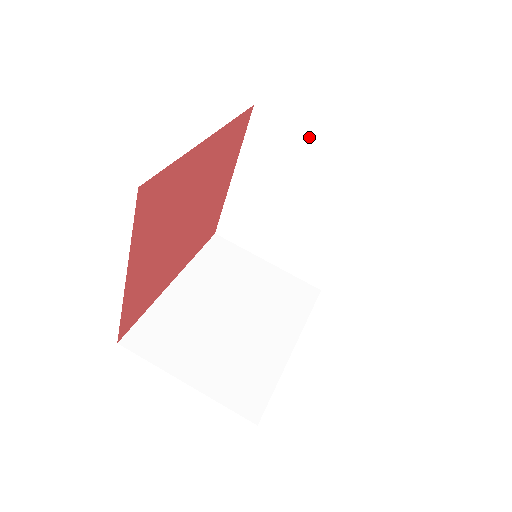
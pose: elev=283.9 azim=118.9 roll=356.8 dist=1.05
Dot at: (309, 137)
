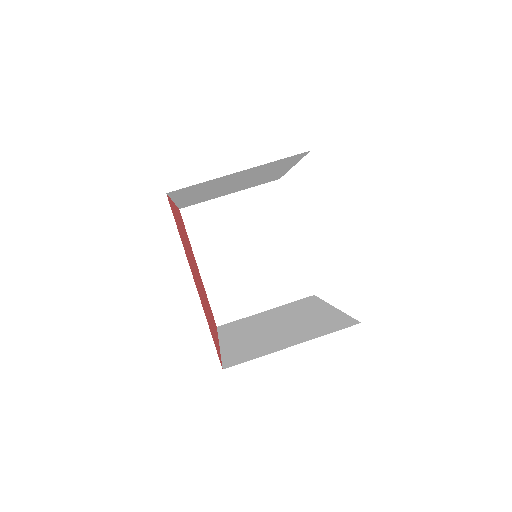
Dot at: (223, 200)
